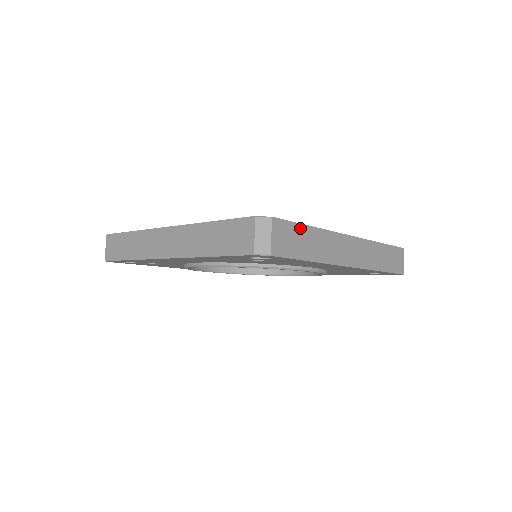
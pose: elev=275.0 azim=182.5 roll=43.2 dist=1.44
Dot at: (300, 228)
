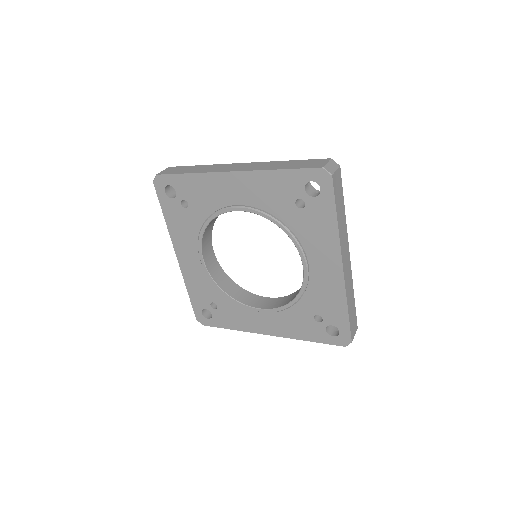
Dot at: (342, 196)
